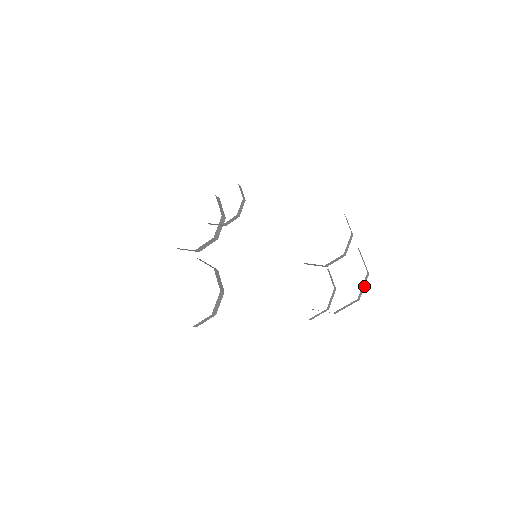
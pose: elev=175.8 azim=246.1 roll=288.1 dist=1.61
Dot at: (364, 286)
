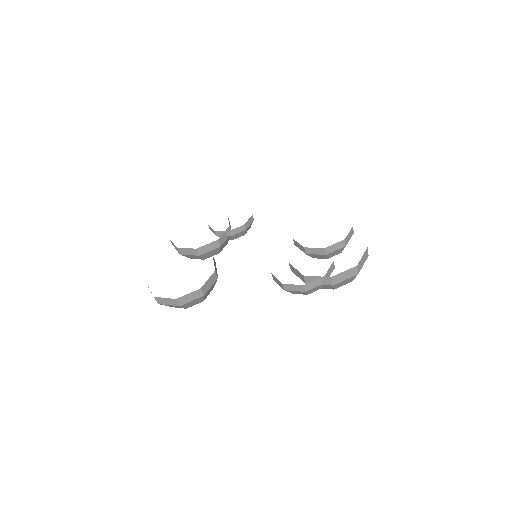
Dot at: (363, 264)
